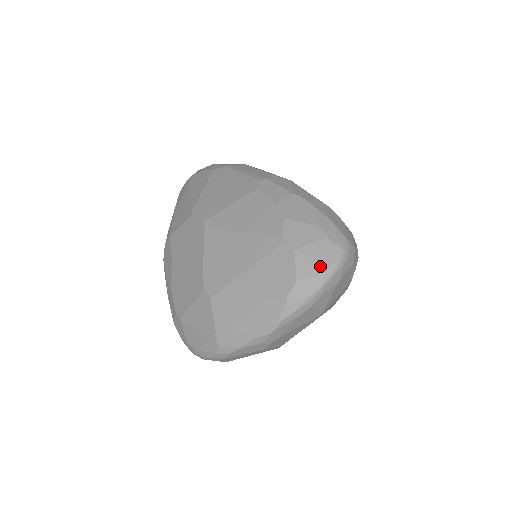
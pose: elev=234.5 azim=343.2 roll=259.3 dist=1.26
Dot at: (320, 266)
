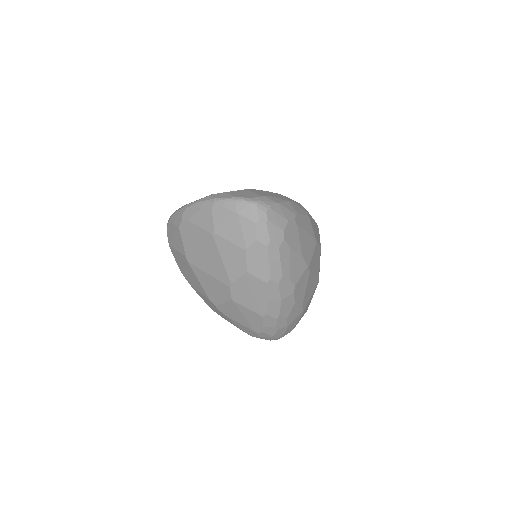
Dot at: (239, 195)
